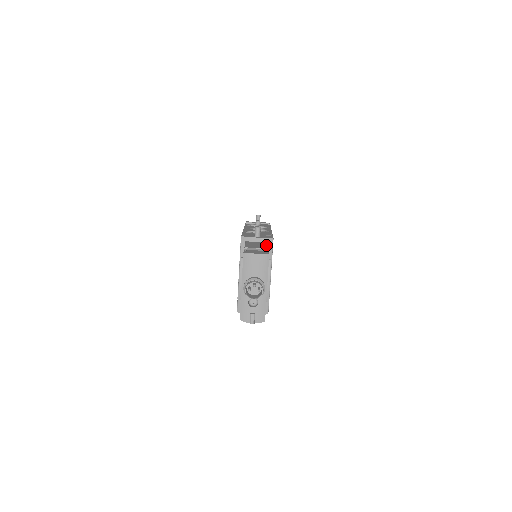
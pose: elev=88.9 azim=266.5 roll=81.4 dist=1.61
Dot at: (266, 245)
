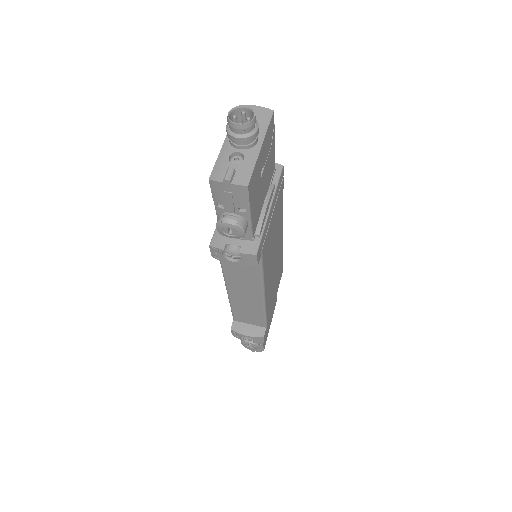
Dot at: occluded
